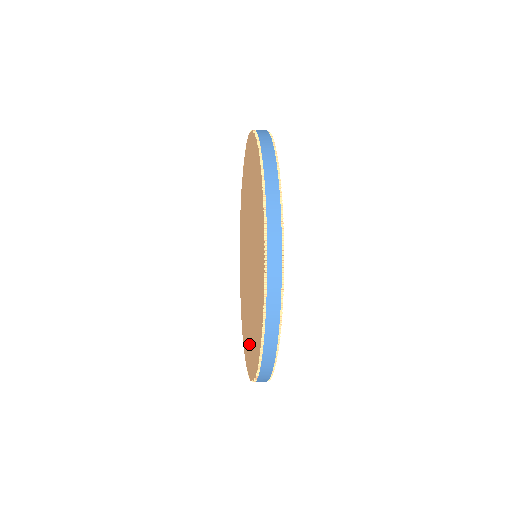
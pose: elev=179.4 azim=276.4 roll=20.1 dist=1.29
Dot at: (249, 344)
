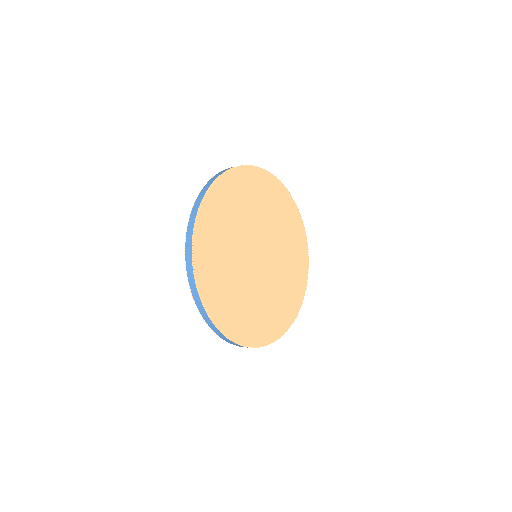
Dot at: occluded
